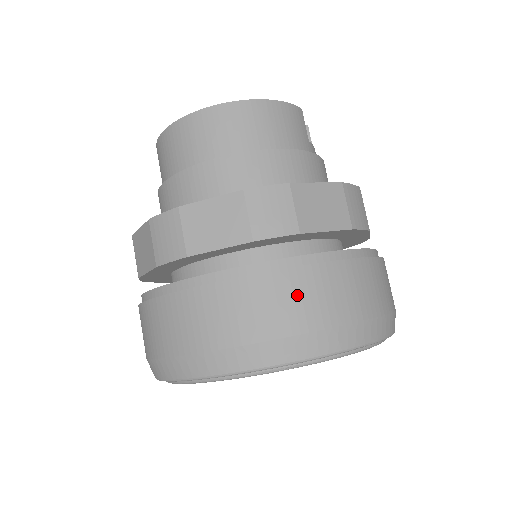
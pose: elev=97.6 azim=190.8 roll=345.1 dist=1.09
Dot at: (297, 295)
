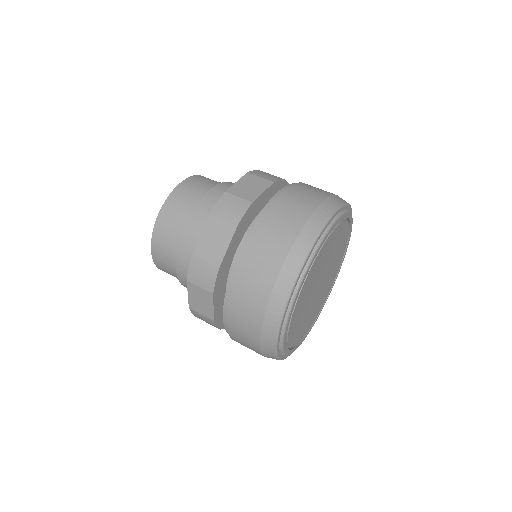
Dot at: (279, 222)
